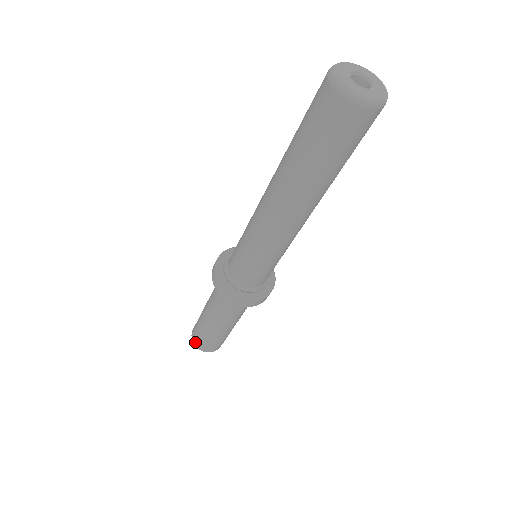
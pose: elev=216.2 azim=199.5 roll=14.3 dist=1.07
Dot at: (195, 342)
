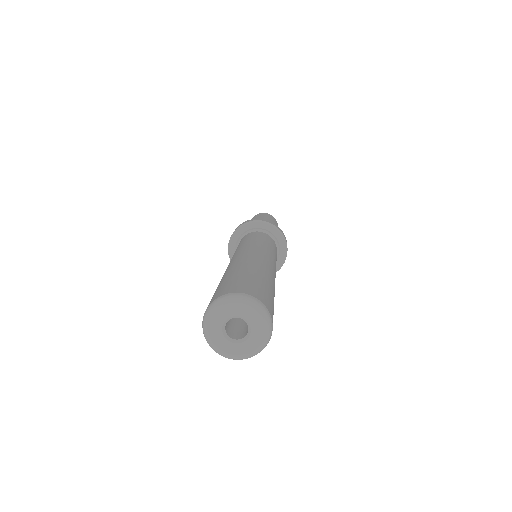
Dot at: occluded
